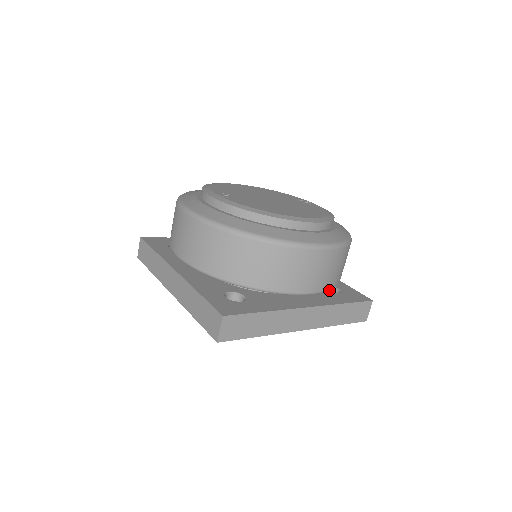
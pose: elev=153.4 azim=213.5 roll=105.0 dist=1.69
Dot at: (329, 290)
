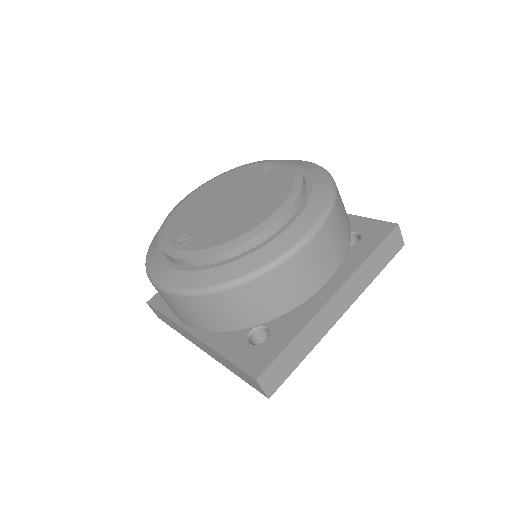
Dot at: occluded
